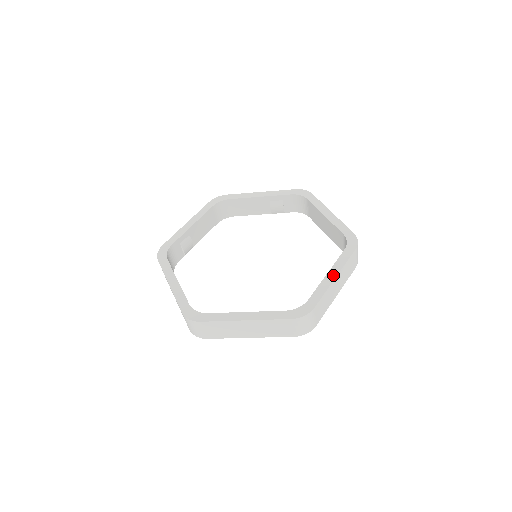
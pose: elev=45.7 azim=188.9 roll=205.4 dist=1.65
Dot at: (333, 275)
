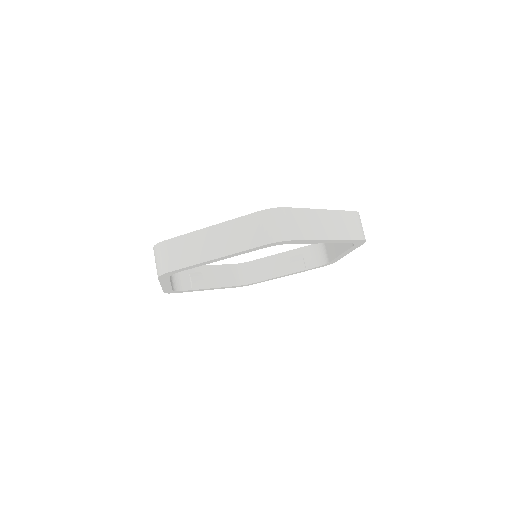
Dot at: (320, 210)
